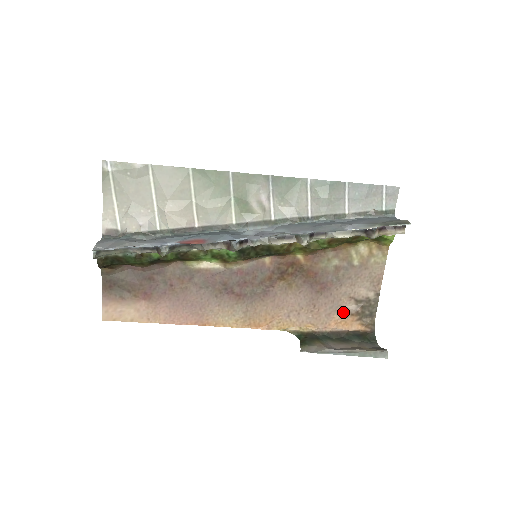
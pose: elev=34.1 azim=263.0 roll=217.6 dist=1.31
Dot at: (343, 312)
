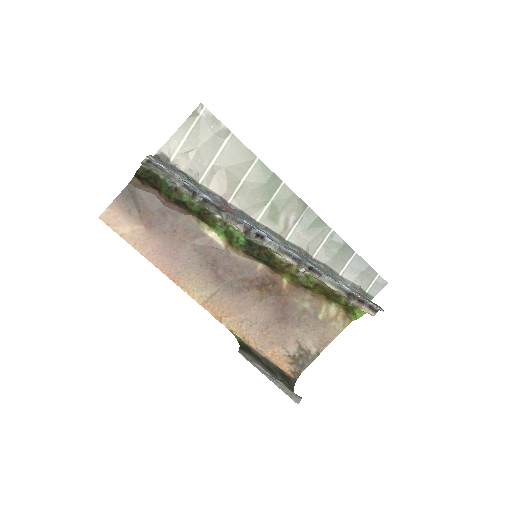
Dot at: (284, 349)
